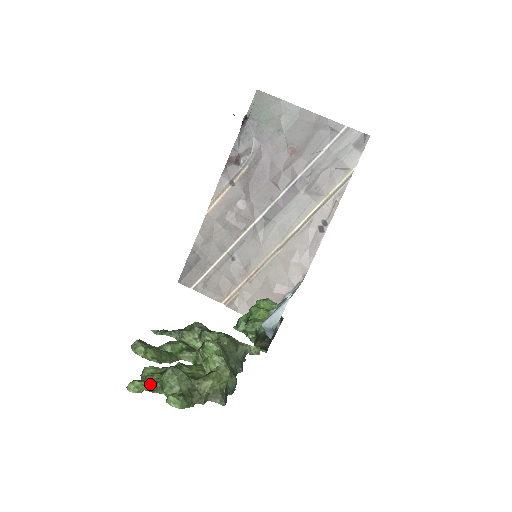
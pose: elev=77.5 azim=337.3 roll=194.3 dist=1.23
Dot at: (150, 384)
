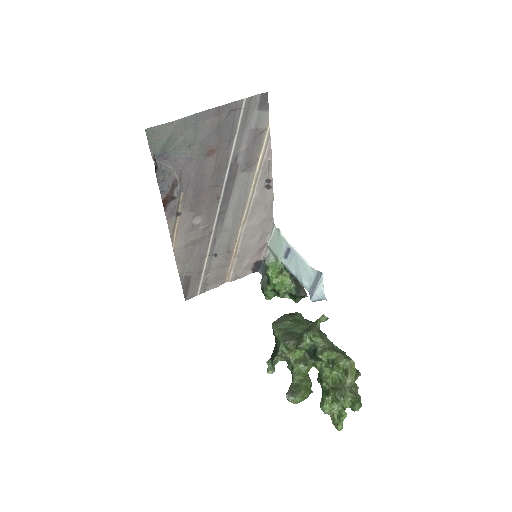
Dot at: (345, 417)
